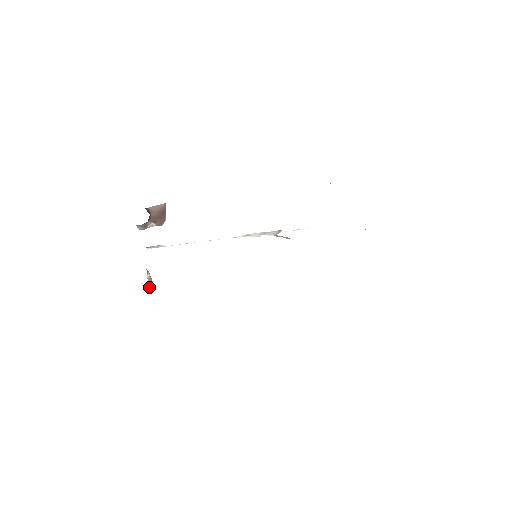
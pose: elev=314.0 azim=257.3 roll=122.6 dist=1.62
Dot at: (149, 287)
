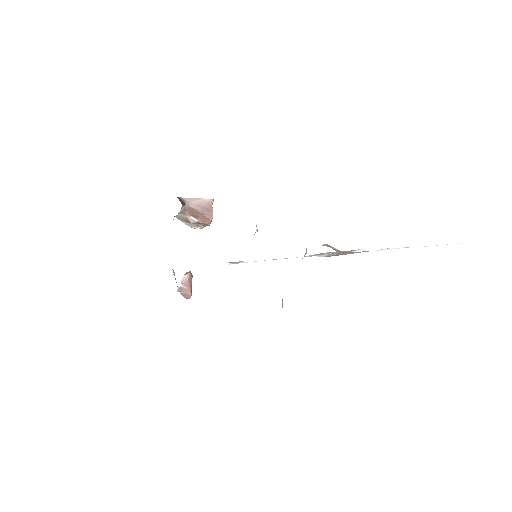
Dot at: (180, 288)
